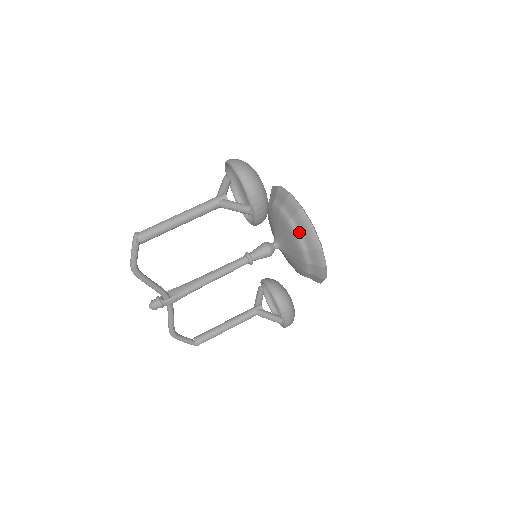
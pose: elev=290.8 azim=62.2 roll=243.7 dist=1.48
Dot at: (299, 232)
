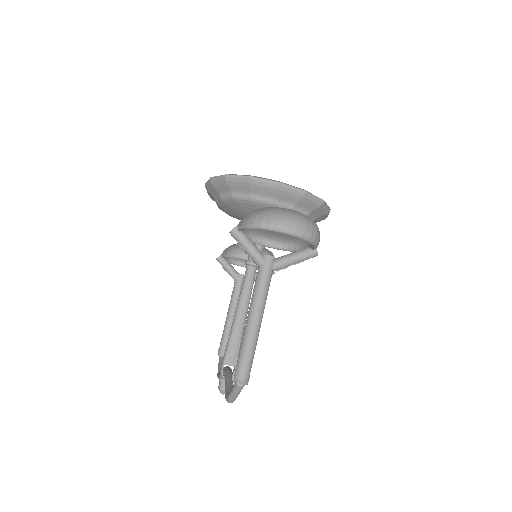
Dot at: (308, 213)
